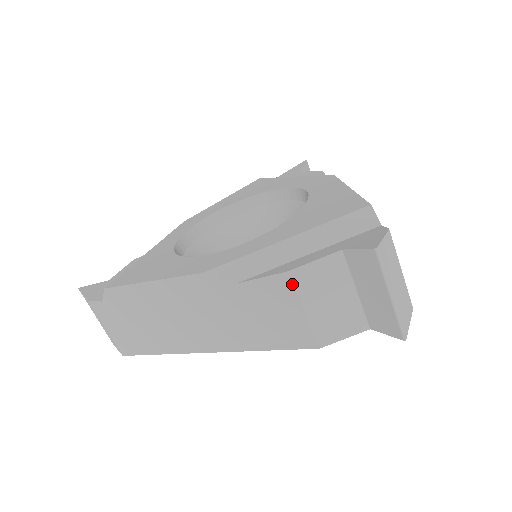
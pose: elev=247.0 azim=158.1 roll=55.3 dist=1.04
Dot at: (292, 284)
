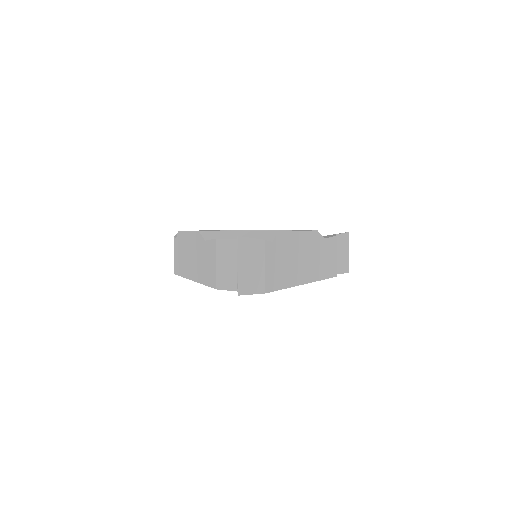
Dot at: (216, 246)
